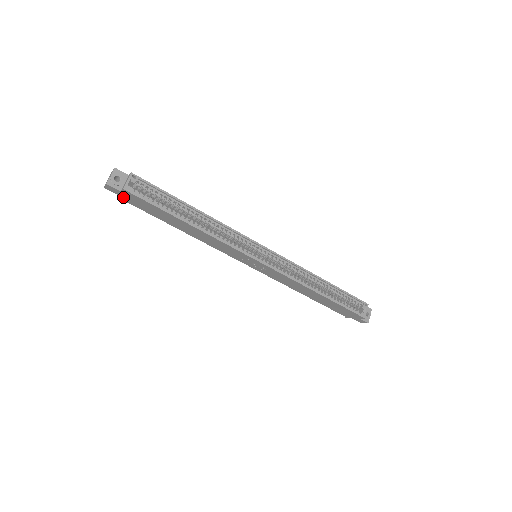
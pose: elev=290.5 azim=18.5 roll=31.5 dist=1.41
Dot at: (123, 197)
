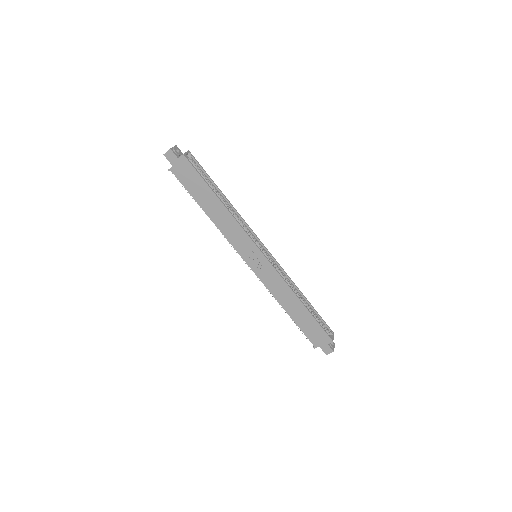
Dot at: (175, 167)
